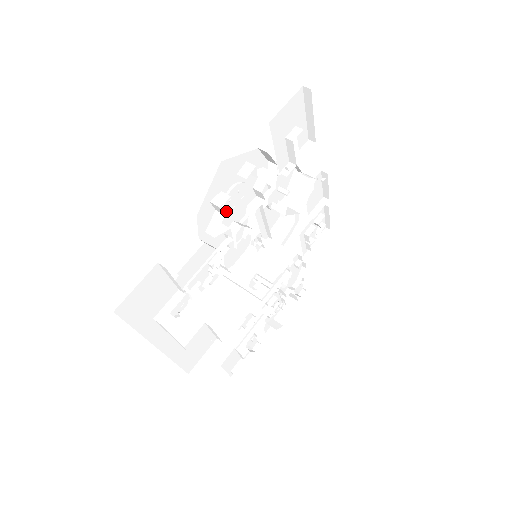
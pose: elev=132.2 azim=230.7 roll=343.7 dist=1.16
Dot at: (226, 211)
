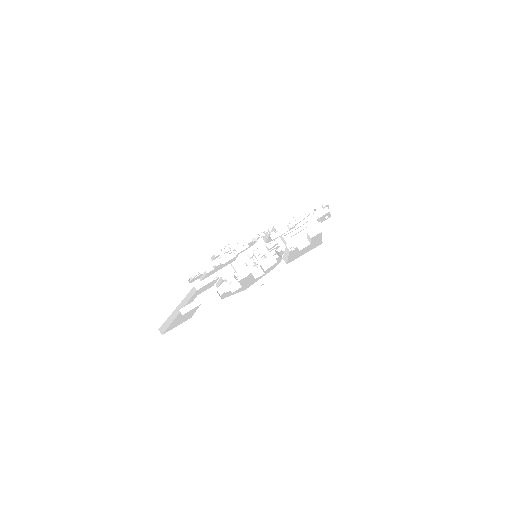
Dot at: occluded
